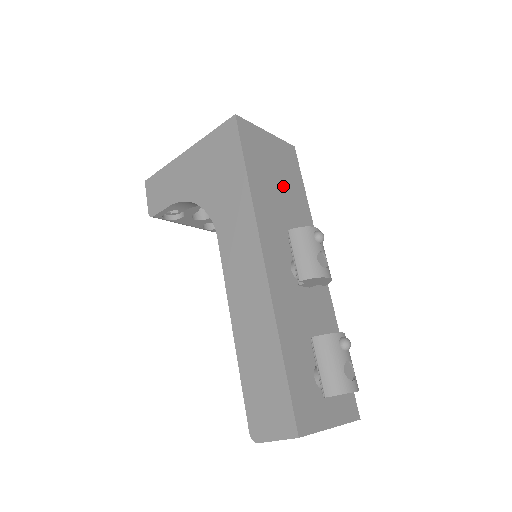
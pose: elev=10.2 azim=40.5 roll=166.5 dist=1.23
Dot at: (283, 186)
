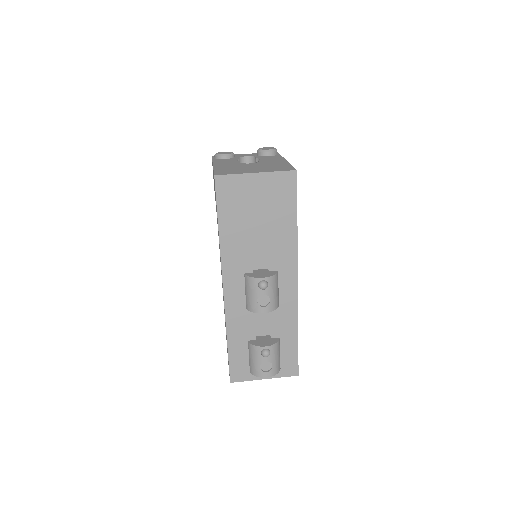
Dot at: (264, 223)
